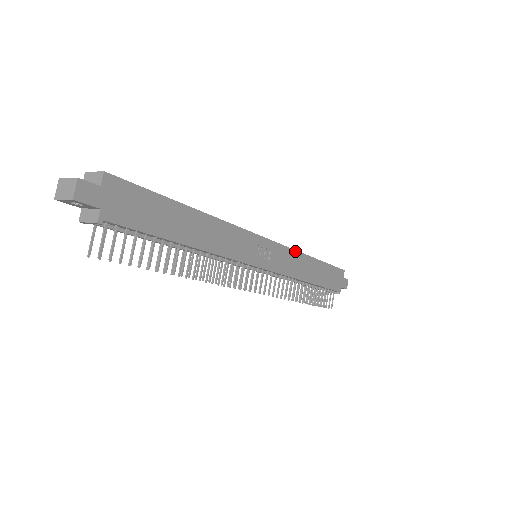
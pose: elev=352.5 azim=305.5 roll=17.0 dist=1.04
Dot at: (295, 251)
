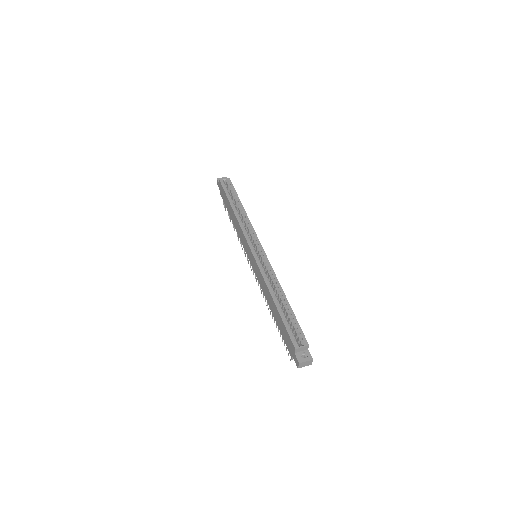
Dot at: (251, 225)
